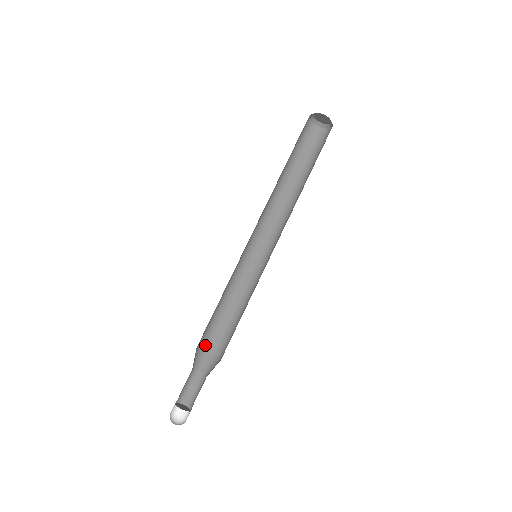
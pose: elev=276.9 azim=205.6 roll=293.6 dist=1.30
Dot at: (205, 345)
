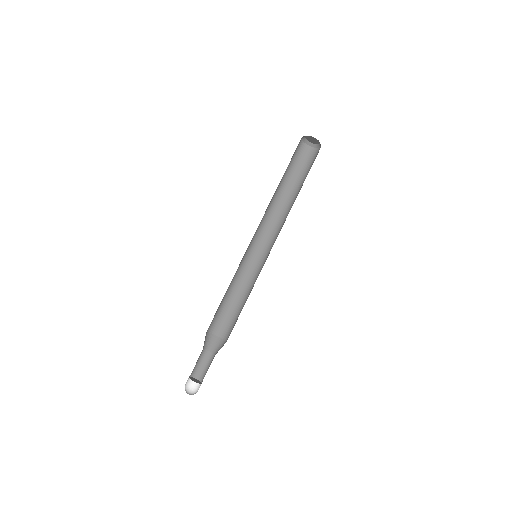
Dot at: (214, 330)
